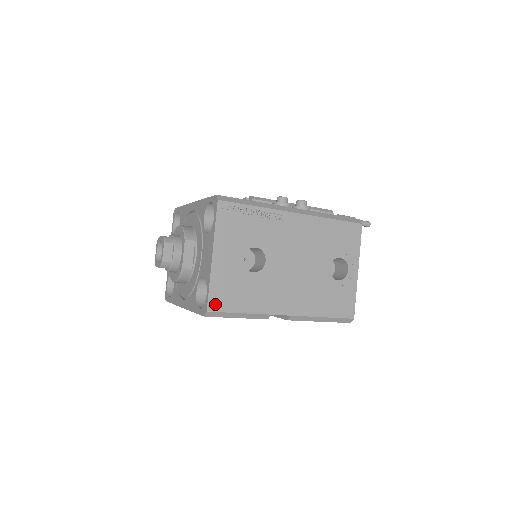
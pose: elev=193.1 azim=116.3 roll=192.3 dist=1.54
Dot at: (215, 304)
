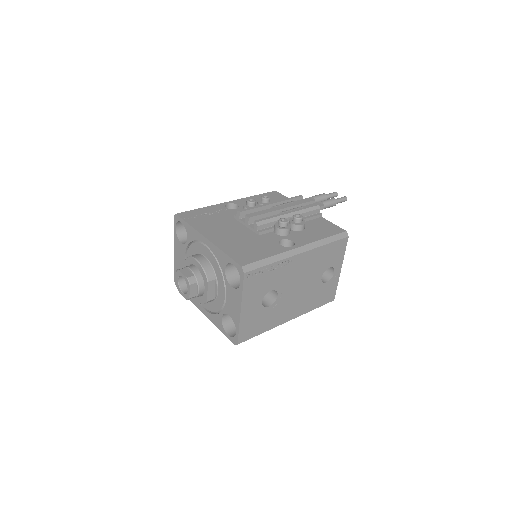
Dot at: (243, 338)
